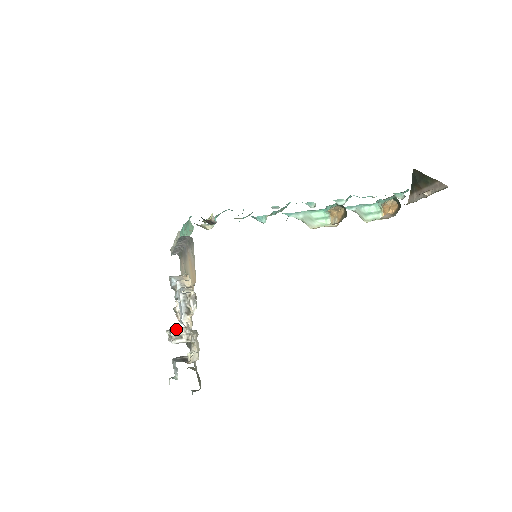
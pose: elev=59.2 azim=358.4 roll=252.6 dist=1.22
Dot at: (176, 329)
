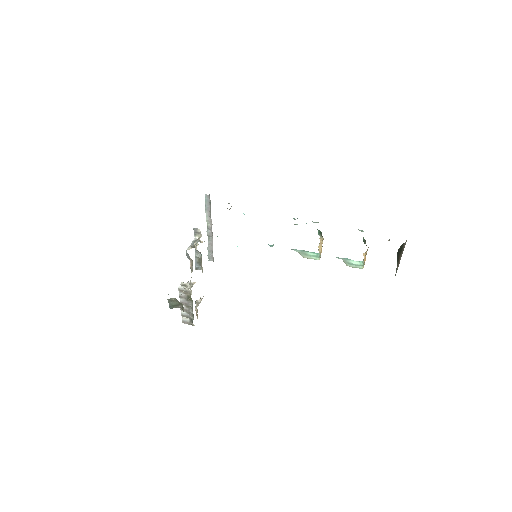
Dot at: occluded
